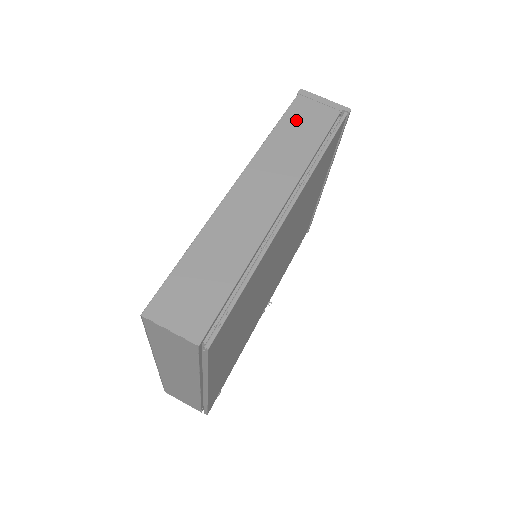
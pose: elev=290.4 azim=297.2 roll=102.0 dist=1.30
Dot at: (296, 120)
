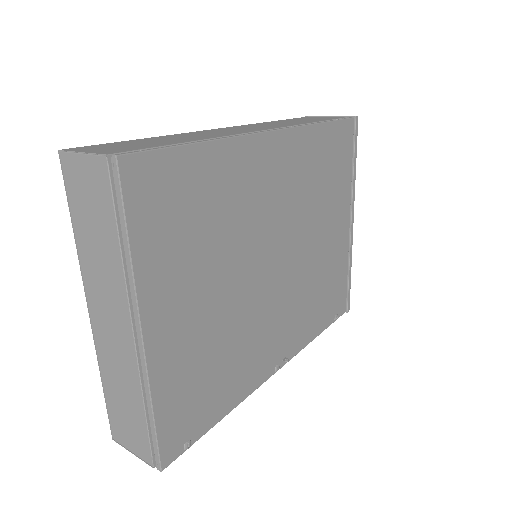
Dot at: (298, 119)
